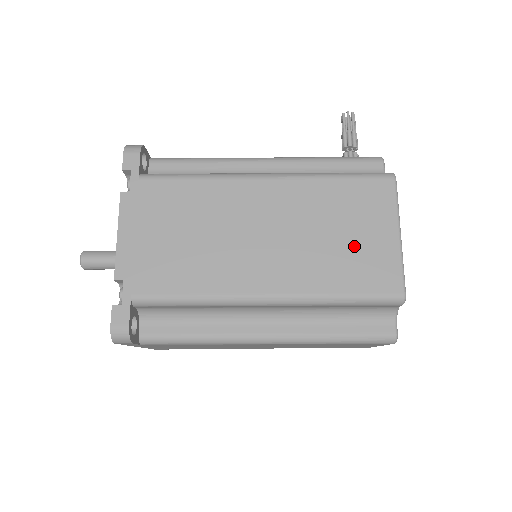
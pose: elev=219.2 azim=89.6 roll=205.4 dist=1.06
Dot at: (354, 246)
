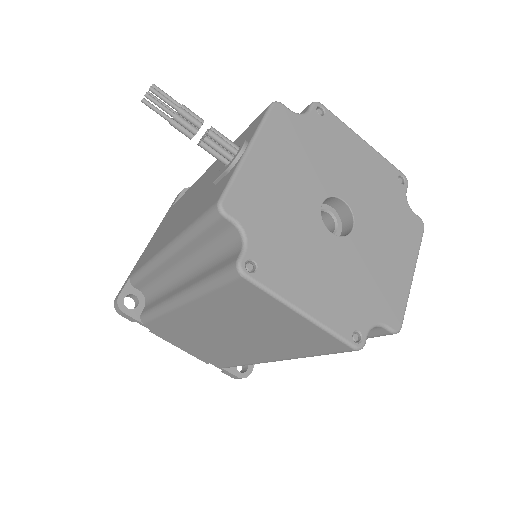
Dot at: (282, 330)
